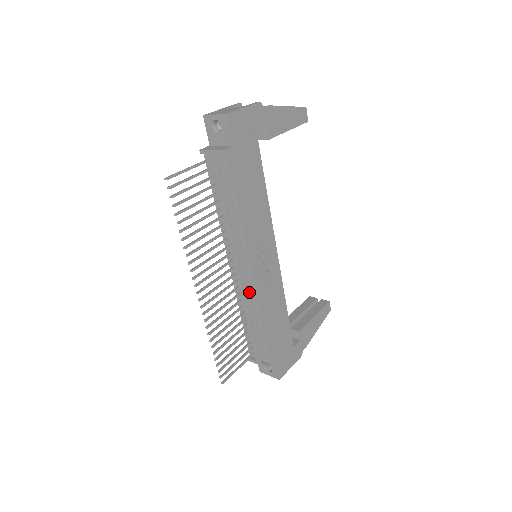
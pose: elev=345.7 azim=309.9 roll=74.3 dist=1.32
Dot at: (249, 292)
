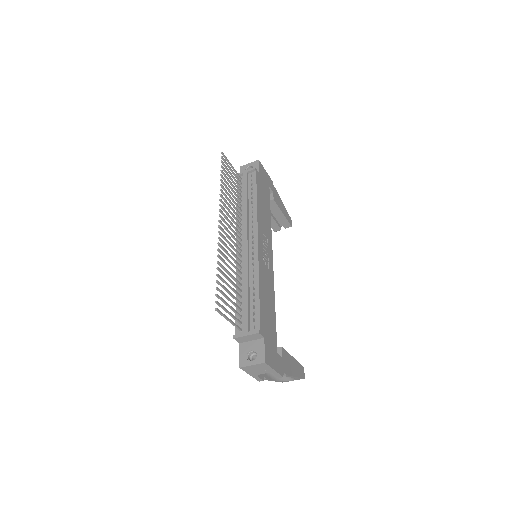
Dot at: (251, 261)
